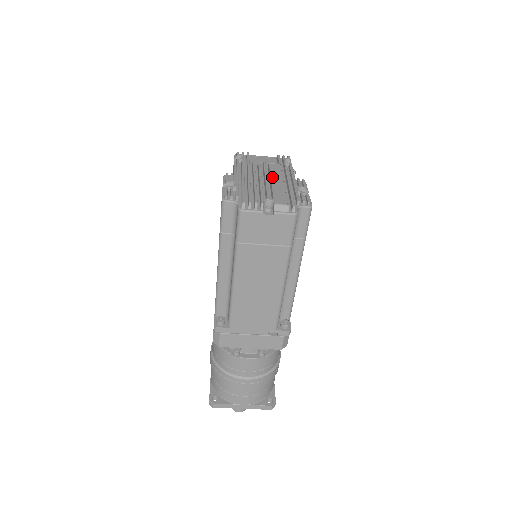
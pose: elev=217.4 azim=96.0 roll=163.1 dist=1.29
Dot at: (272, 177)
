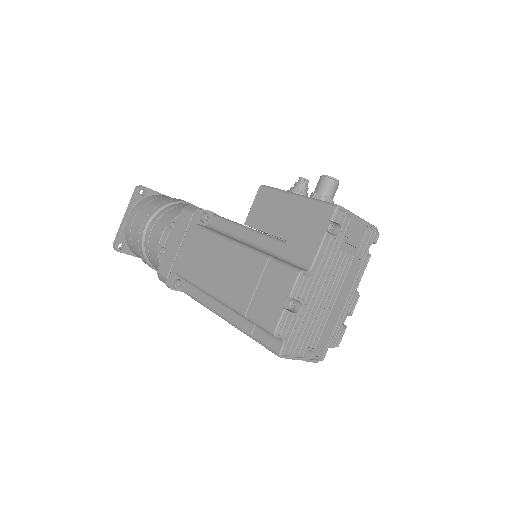
Dot at: (338, 295)
